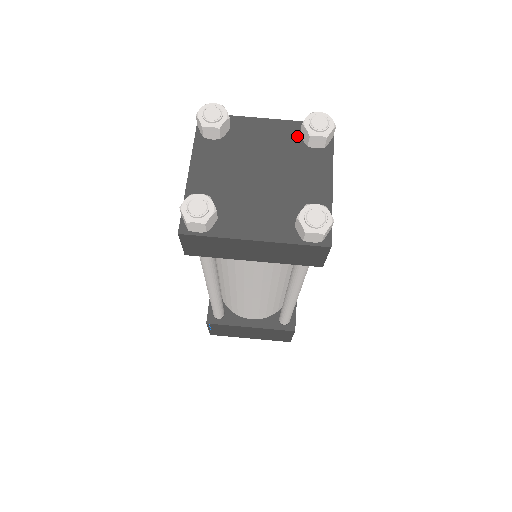
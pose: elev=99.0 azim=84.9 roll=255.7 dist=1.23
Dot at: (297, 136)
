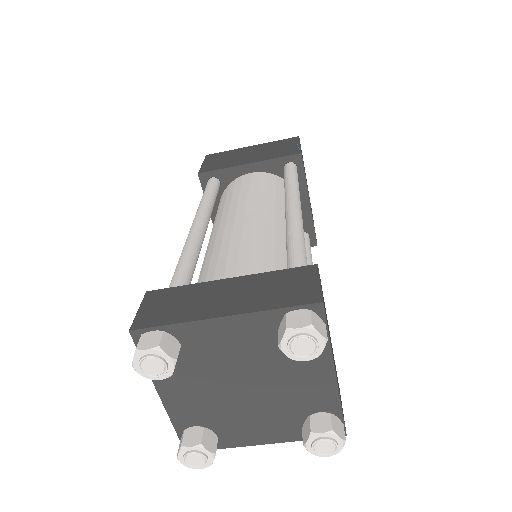
Dot at: (274, 332)
